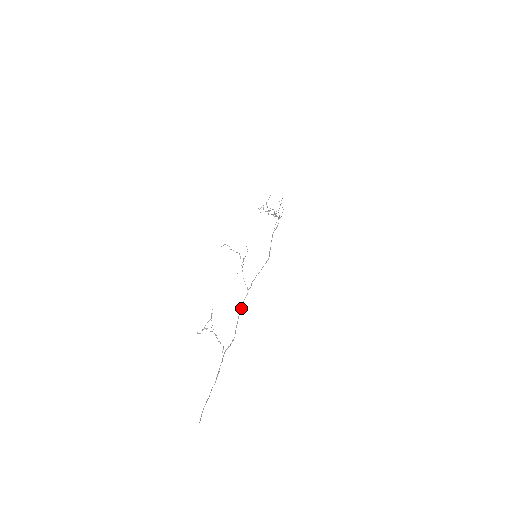
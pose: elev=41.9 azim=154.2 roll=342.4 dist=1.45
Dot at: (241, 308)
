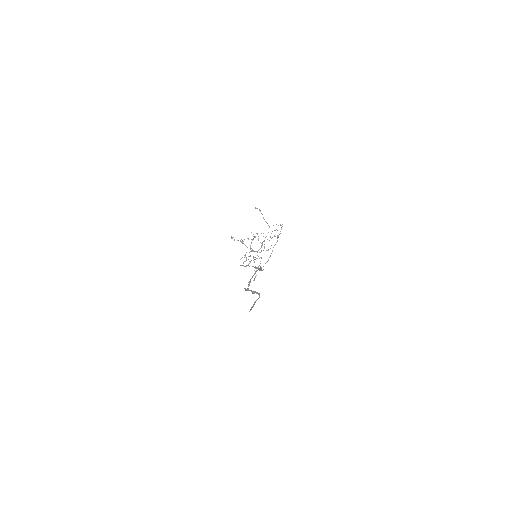
Dot at: occluded
